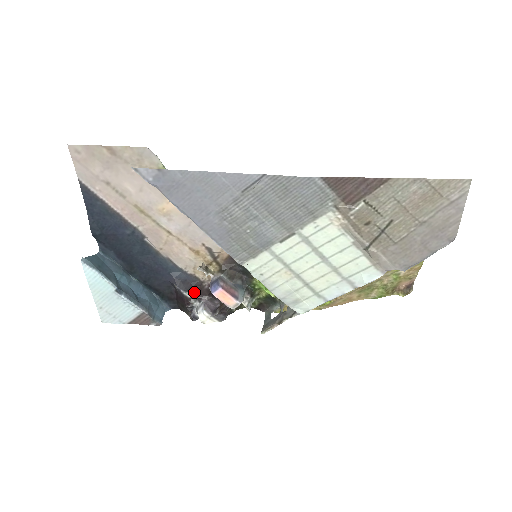
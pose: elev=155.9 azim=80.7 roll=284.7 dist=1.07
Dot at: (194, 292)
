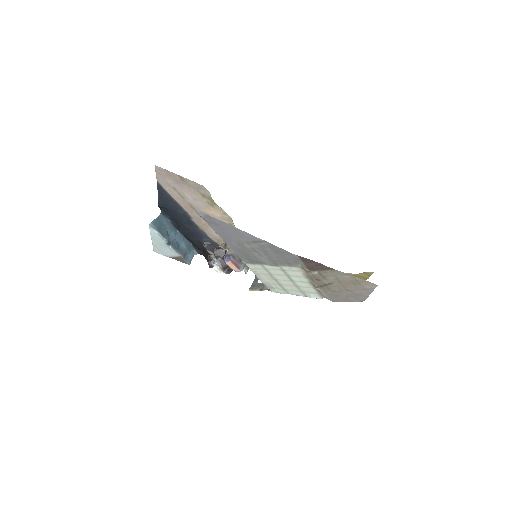
Dot at: (215, 252)
